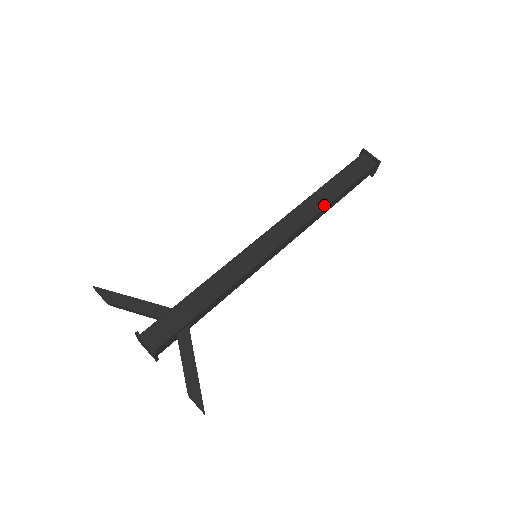
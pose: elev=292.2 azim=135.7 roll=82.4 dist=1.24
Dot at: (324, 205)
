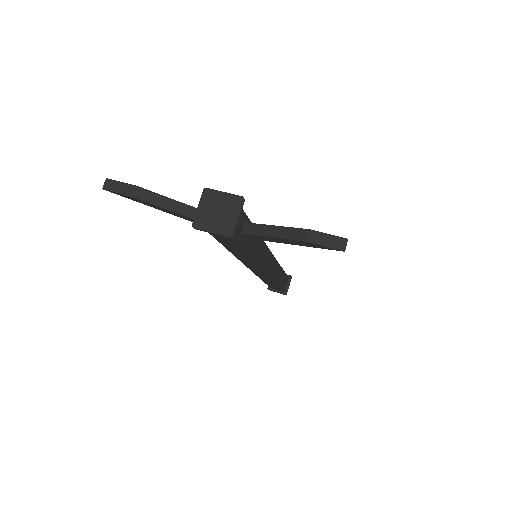
Dot at: occluded
